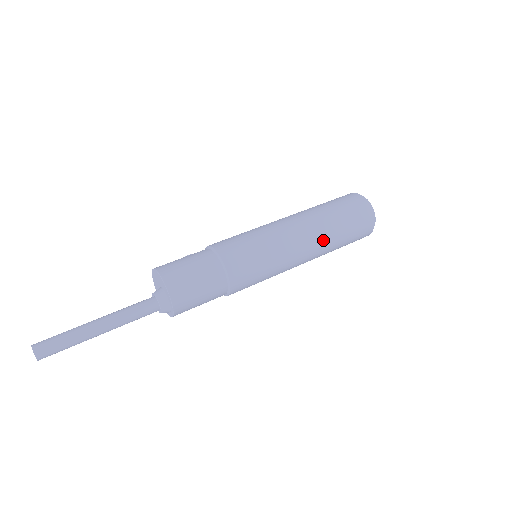
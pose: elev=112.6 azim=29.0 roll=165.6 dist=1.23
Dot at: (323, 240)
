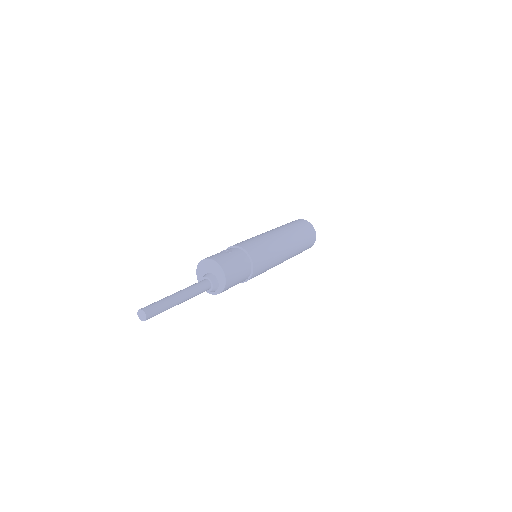
Dot at: (290, 257)
